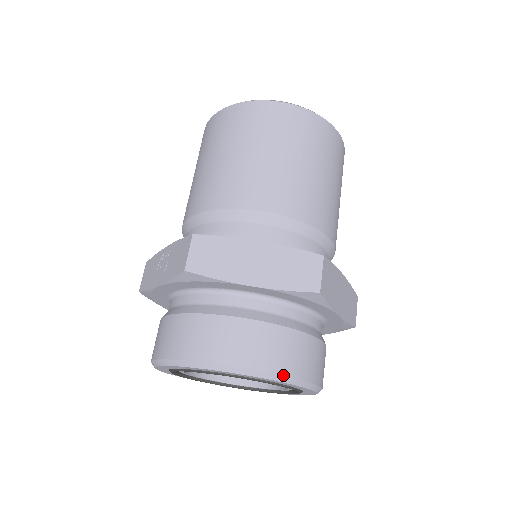
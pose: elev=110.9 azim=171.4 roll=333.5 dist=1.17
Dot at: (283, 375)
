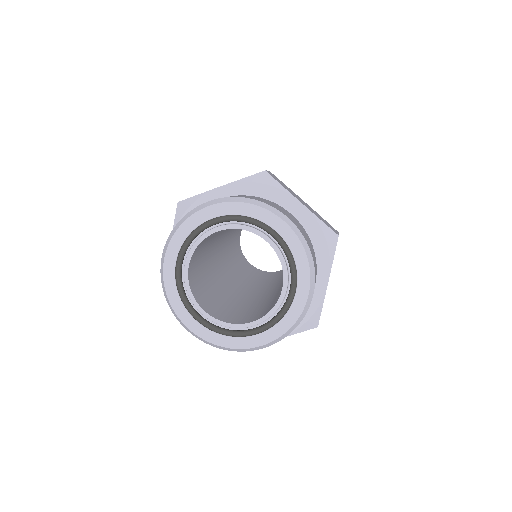
Dot at: (309, 248)
